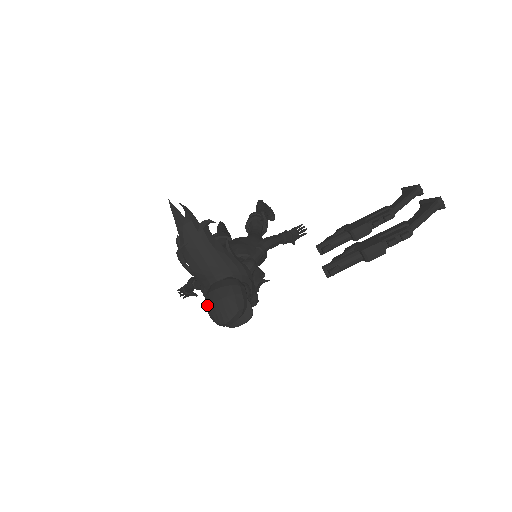
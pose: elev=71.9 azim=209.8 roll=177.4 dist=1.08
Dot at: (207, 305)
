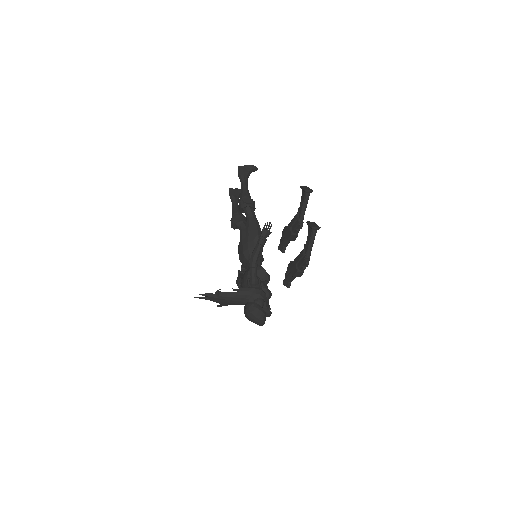
Dot at: occluded
